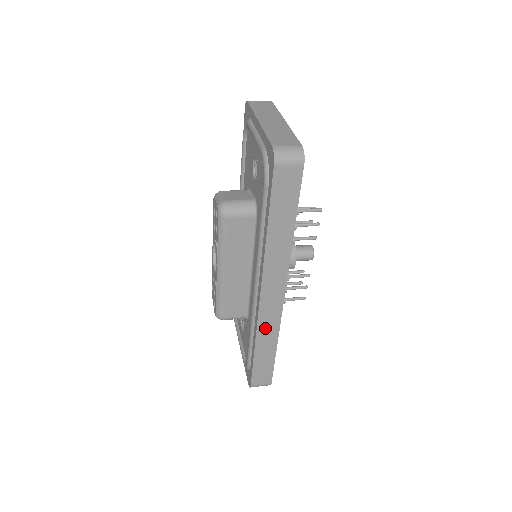
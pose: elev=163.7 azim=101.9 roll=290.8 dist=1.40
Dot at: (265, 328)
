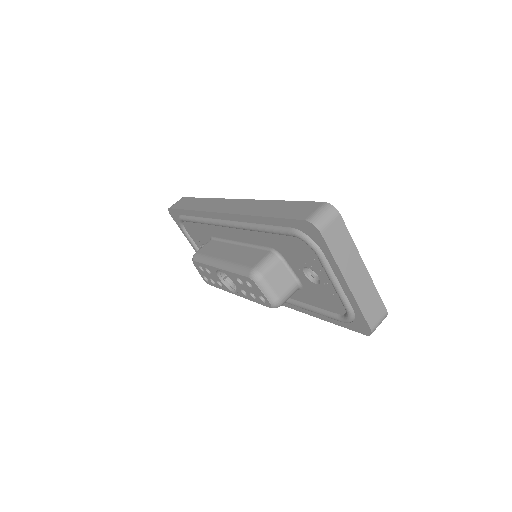
Dot at: occluded
